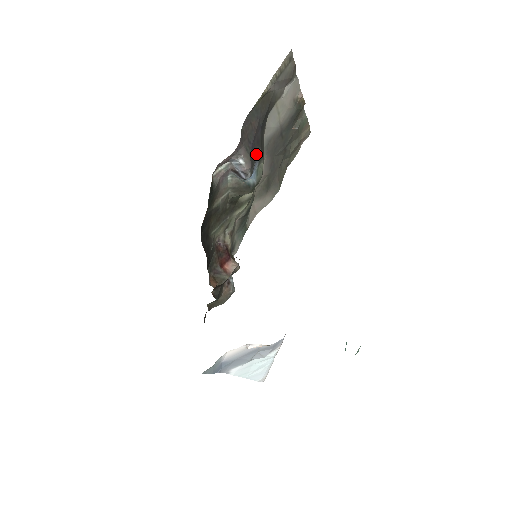
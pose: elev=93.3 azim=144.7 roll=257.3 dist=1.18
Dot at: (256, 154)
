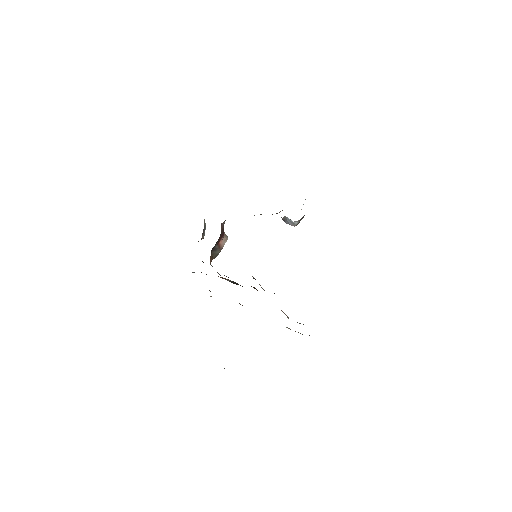
Dot at: occluded
